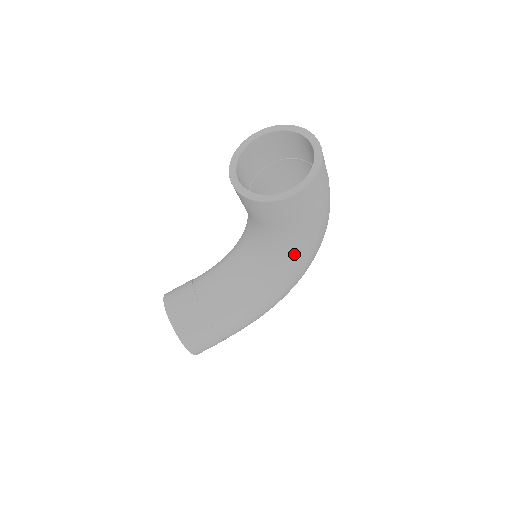
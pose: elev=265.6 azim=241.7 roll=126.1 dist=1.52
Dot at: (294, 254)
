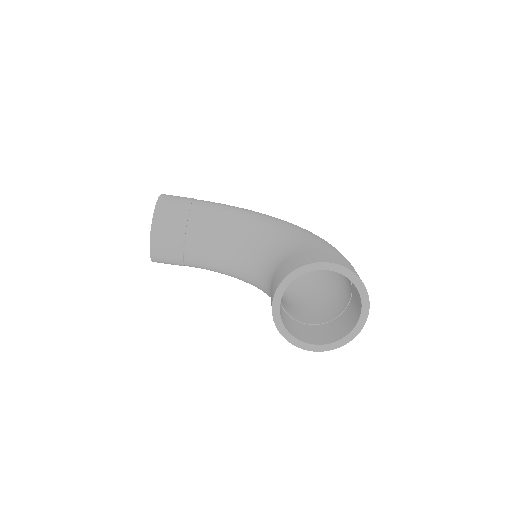
Dot at: occluded
